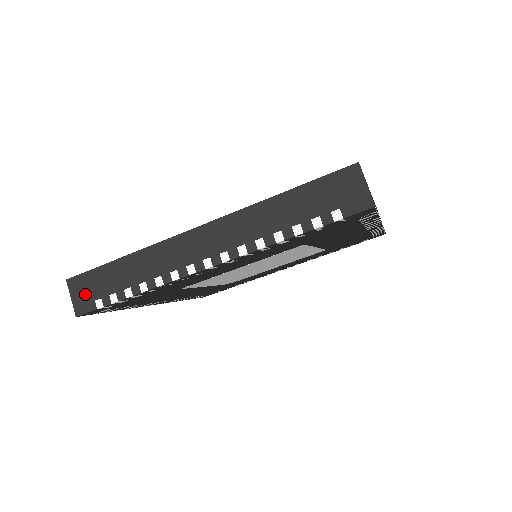
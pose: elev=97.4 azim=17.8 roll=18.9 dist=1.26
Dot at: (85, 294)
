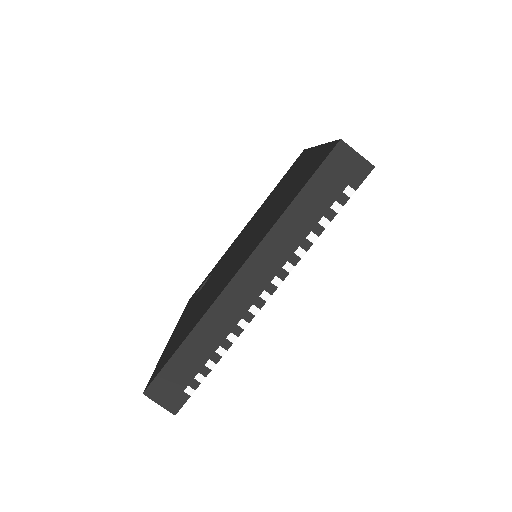
Dot at: (170, 393)
